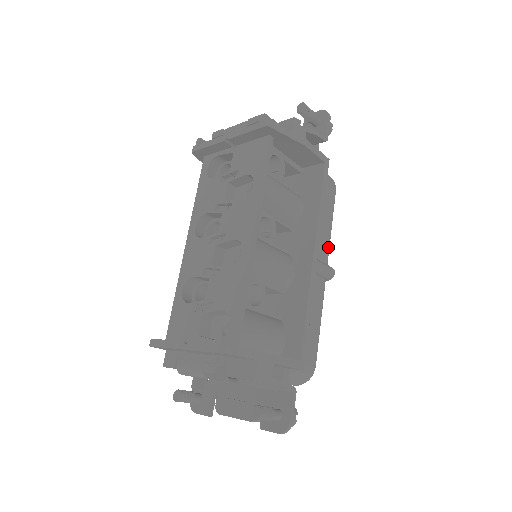
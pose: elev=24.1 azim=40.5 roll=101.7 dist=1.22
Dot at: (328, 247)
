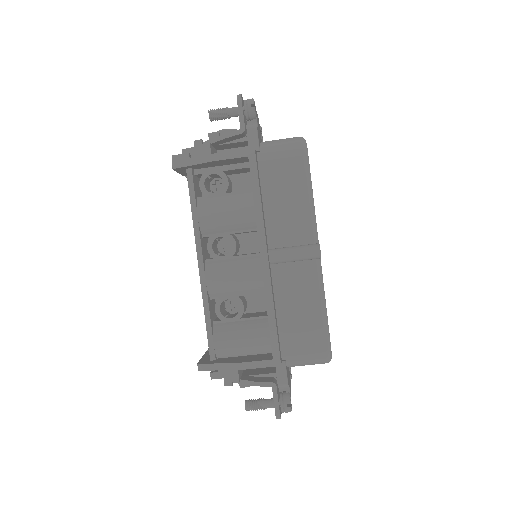
Dot at: (310, 224)
